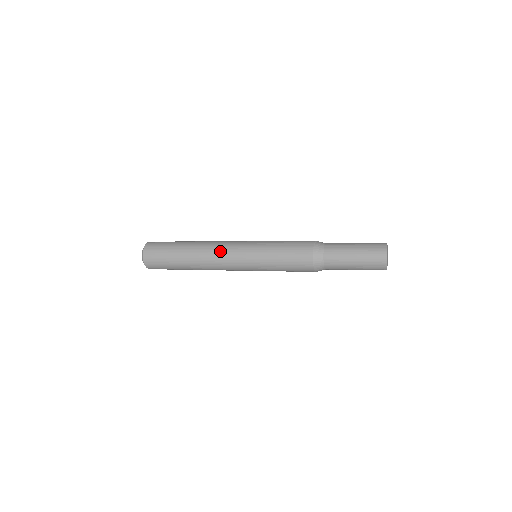
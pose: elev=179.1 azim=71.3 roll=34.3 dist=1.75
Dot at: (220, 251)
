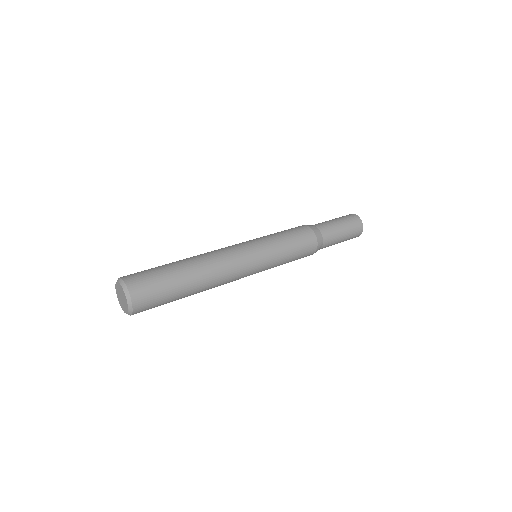
Dot at: (227, 252)
